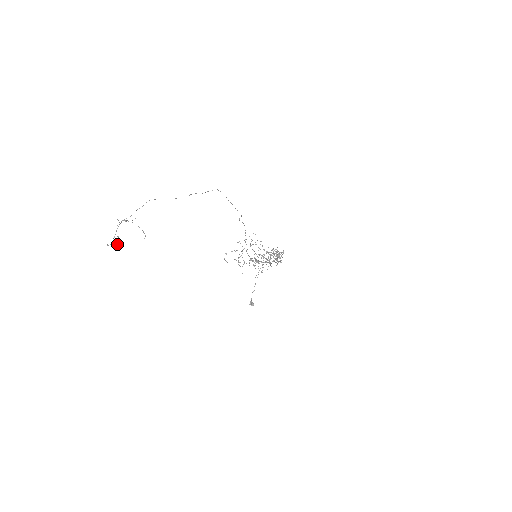
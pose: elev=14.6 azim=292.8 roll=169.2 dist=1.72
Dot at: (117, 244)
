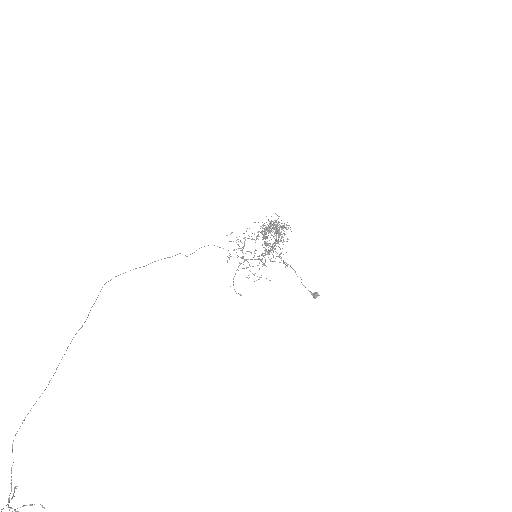
Dot at: out of frame
